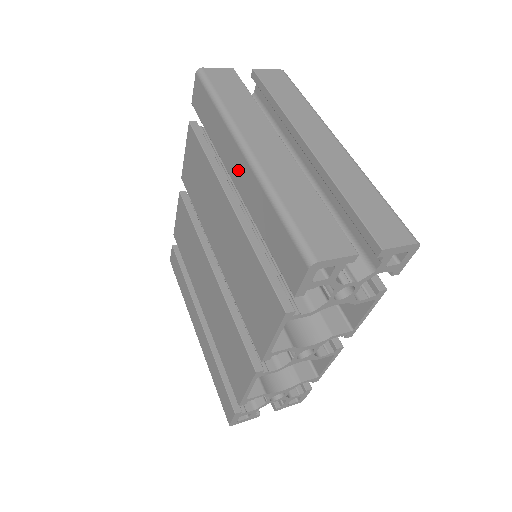
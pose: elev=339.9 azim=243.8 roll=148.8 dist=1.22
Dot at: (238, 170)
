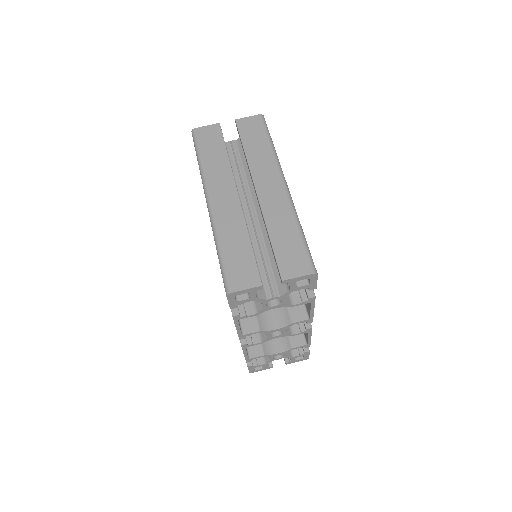
Dot at: occluded
